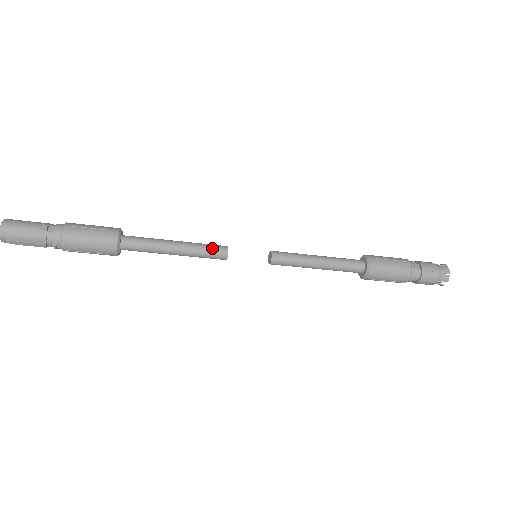
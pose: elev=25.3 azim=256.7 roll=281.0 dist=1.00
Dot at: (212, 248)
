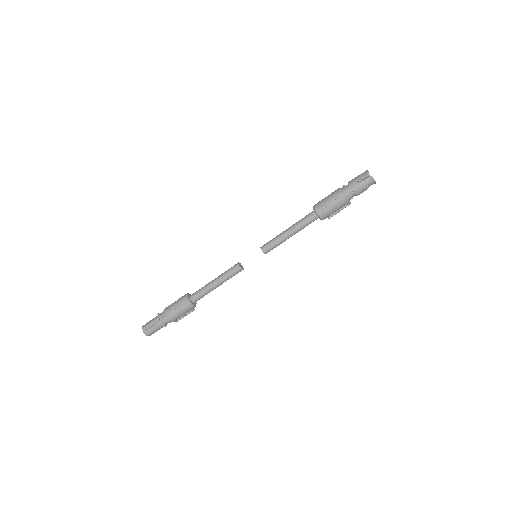
Dot at: (231, 268)
